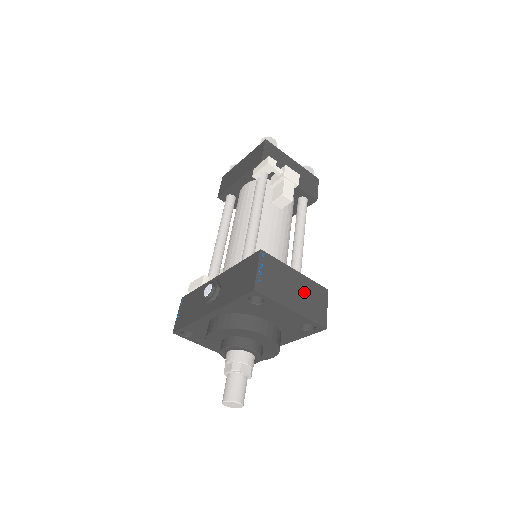
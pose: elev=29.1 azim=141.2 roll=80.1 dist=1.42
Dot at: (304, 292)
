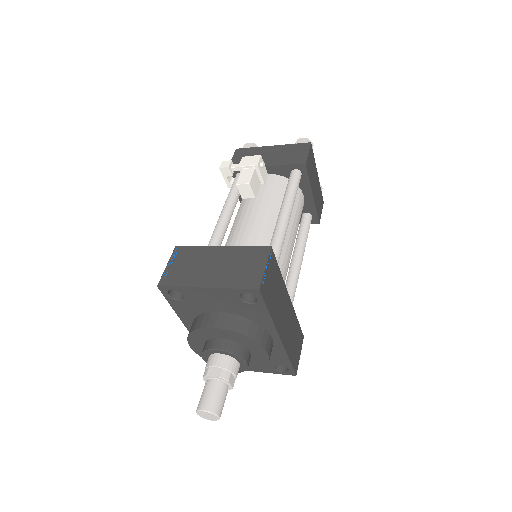
Dot at: (229, 263)
